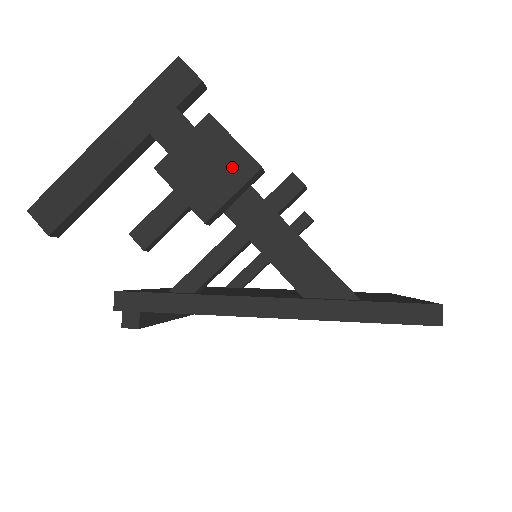
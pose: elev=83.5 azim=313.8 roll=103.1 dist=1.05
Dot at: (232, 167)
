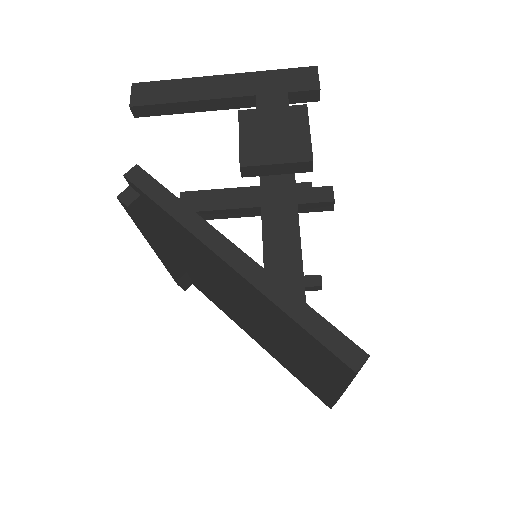
Dot at: (292, 146)
